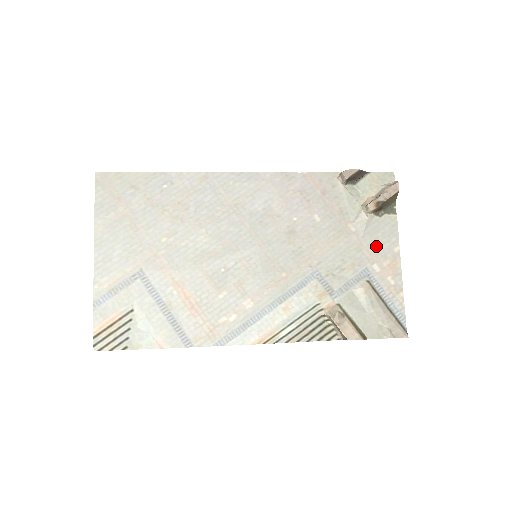
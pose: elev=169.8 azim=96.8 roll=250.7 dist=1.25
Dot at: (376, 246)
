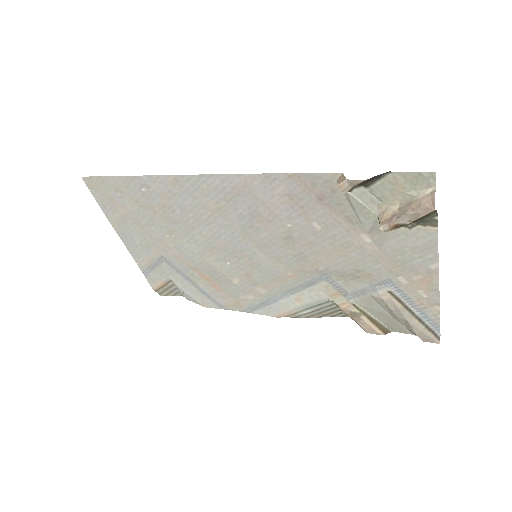
Dot at: (402, 260)
